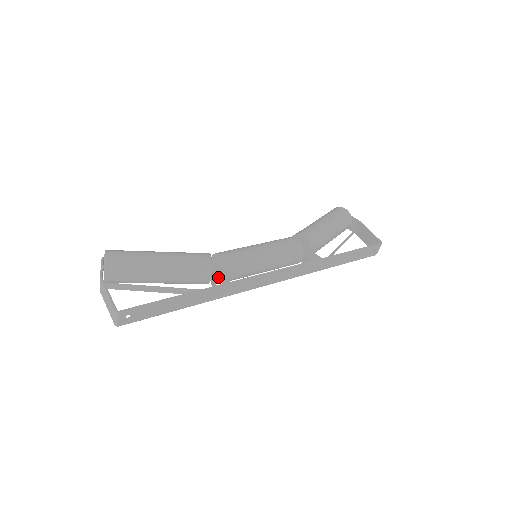
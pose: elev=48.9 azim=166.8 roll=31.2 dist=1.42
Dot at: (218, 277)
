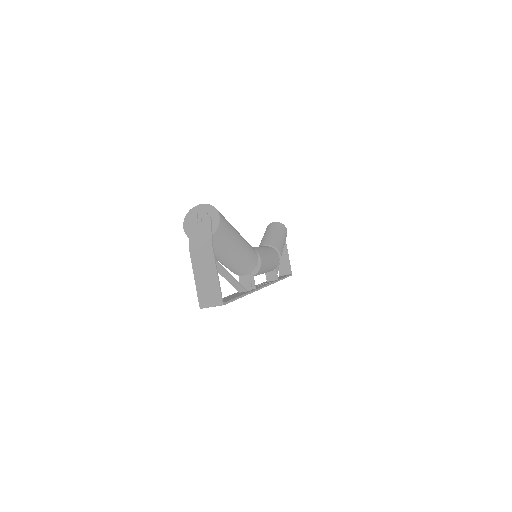
Dot at: occluded
